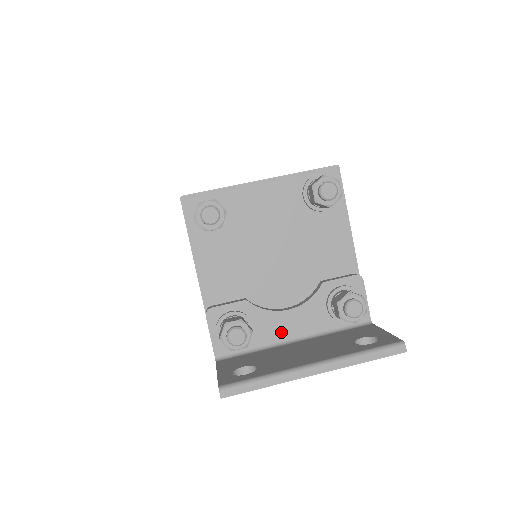
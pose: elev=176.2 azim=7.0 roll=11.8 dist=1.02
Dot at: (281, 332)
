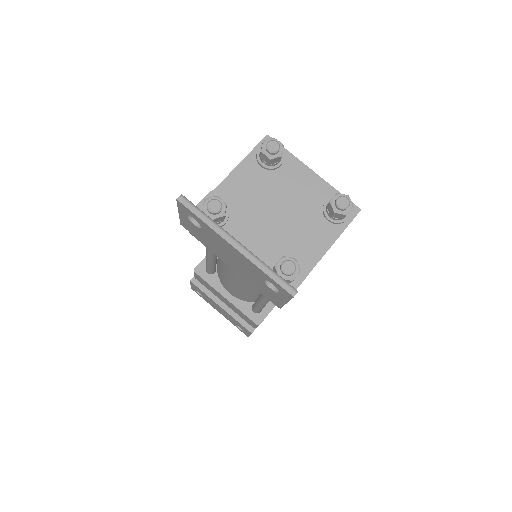
Dot at: occluded
